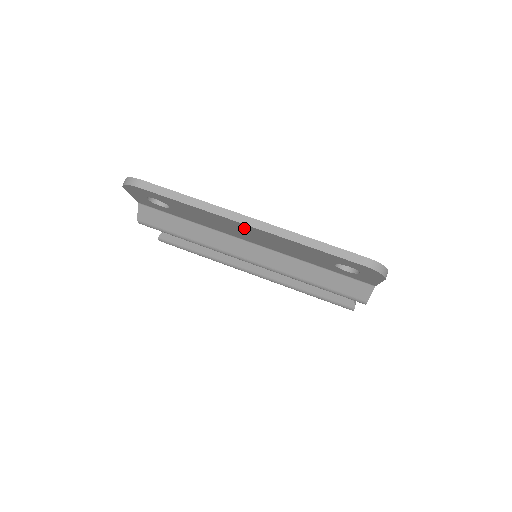
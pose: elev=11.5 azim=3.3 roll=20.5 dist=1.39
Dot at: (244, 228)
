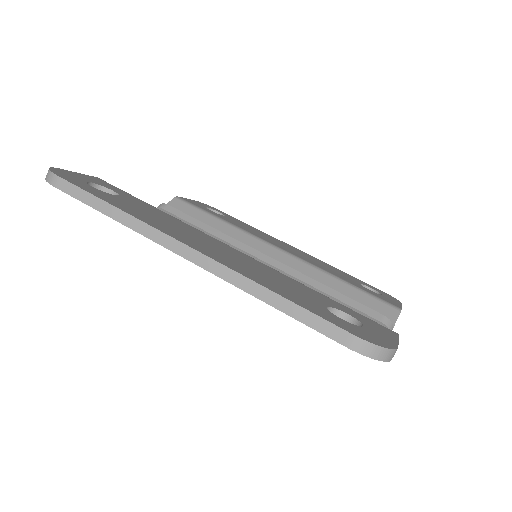
Dot at: occluded
